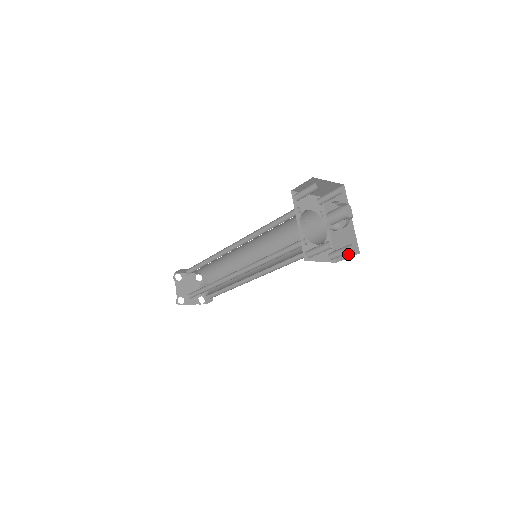
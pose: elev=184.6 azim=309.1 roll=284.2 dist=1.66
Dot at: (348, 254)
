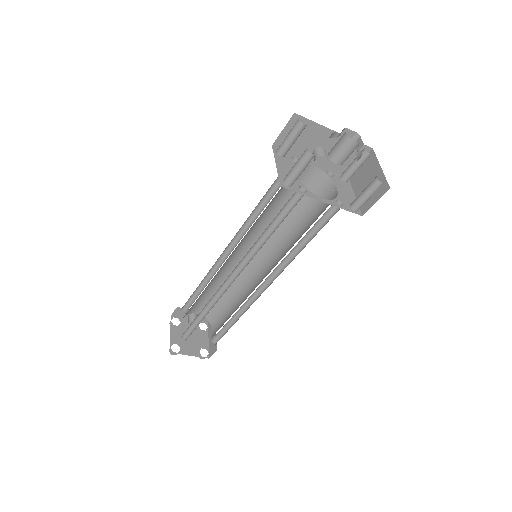
Dot at: occluded
